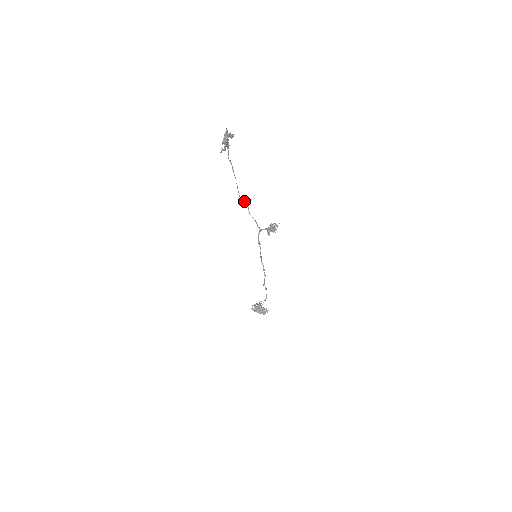
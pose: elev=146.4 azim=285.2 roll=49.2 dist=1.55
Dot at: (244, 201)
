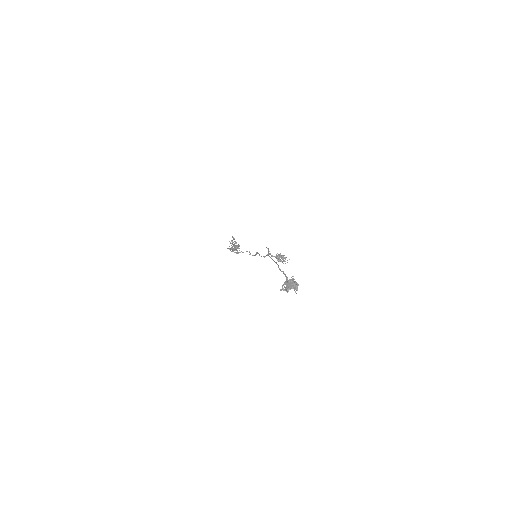
Dot at: occluded
